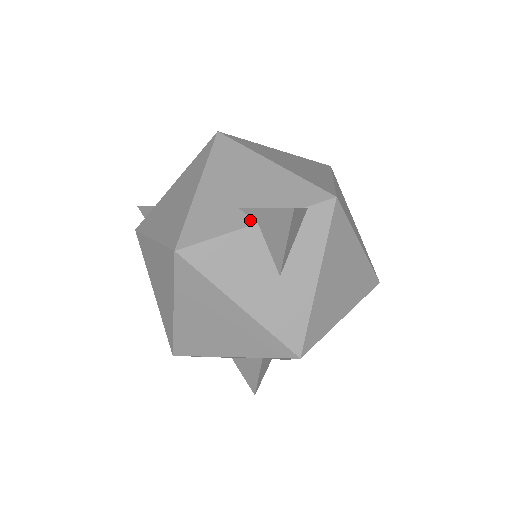
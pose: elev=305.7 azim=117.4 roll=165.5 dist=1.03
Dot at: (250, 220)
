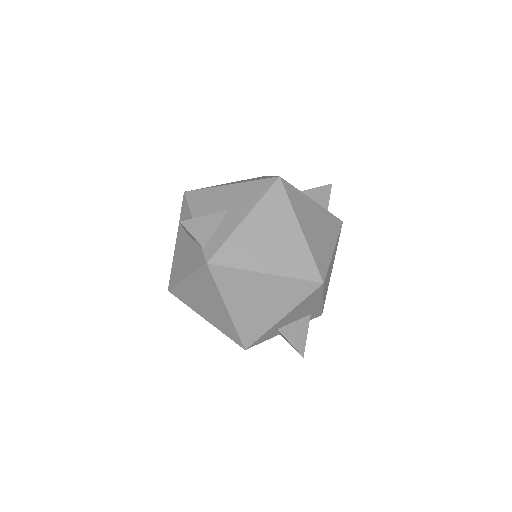
Dot at: occluded
